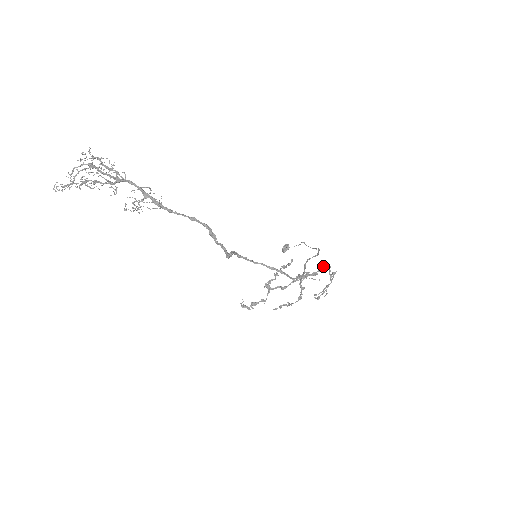
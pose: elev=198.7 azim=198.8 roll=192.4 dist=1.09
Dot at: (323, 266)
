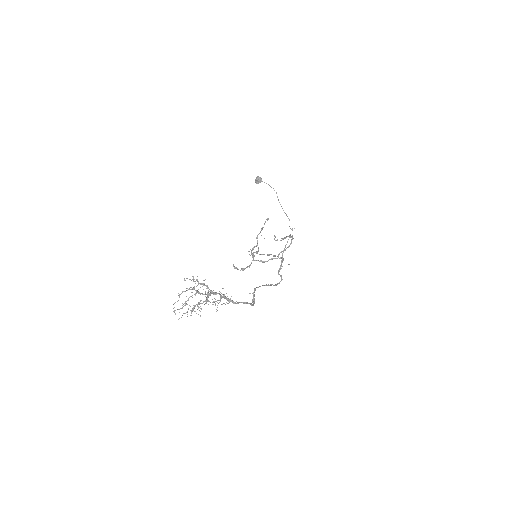
Dot at: (291, 241)
